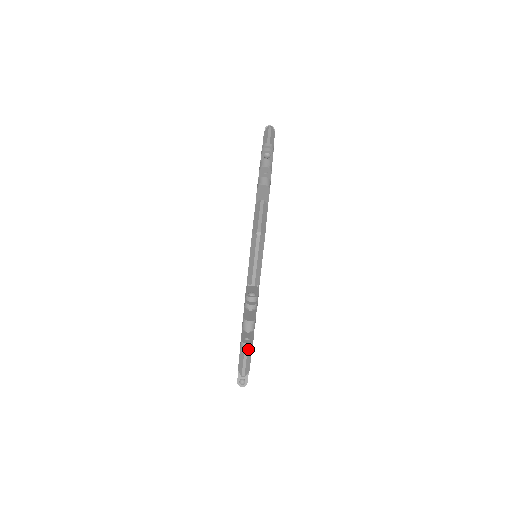
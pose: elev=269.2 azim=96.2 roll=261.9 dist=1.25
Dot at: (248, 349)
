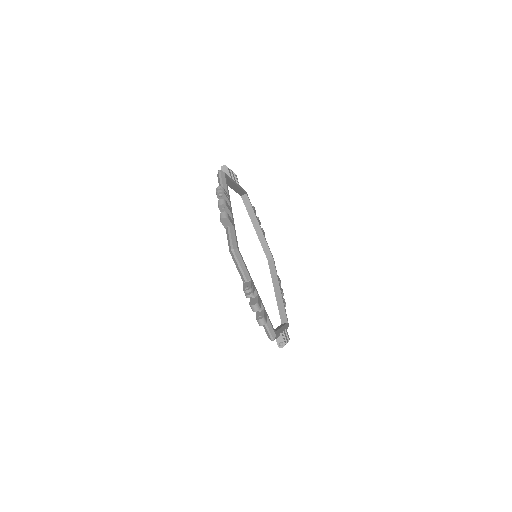
Dot at: (263, 322)
